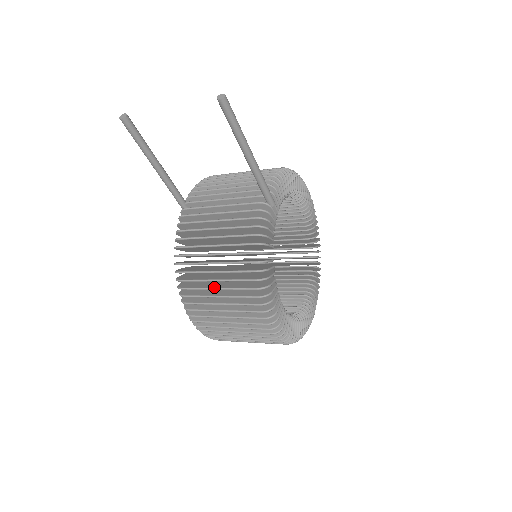
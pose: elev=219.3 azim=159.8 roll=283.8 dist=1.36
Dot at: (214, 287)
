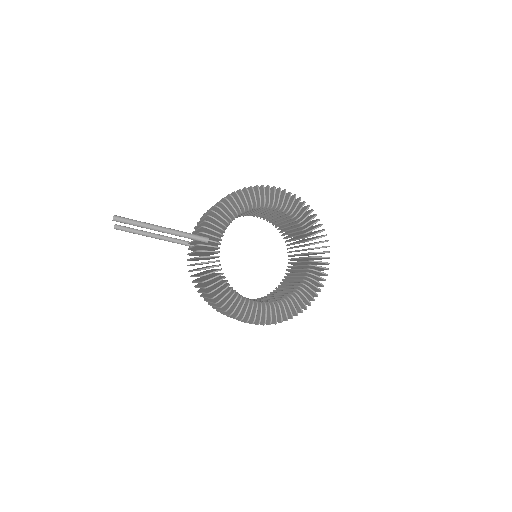
Dot at: (208, 301)
